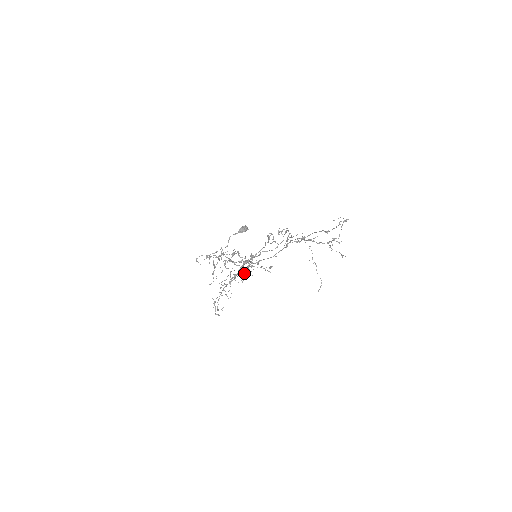
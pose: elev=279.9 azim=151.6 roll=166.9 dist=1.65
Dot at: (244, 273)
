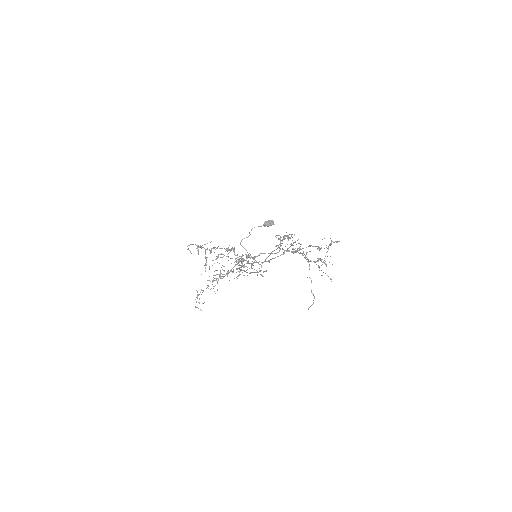
Dot at: (238, 271)
